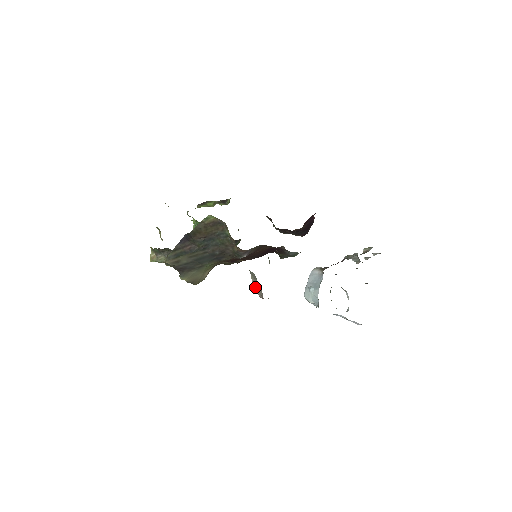
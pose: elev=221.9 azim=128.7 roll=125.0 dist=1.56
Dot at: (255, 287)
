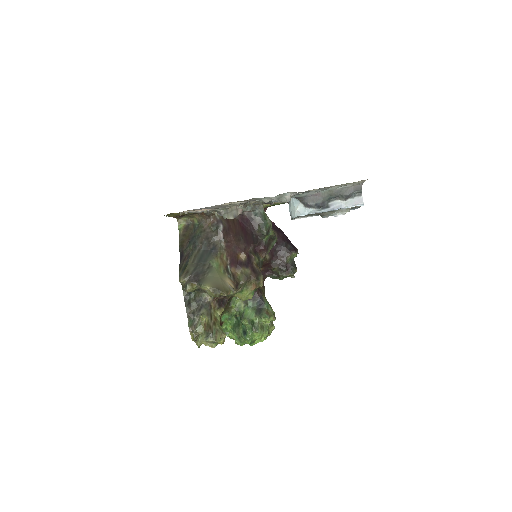
Dot at: (234, 216)
